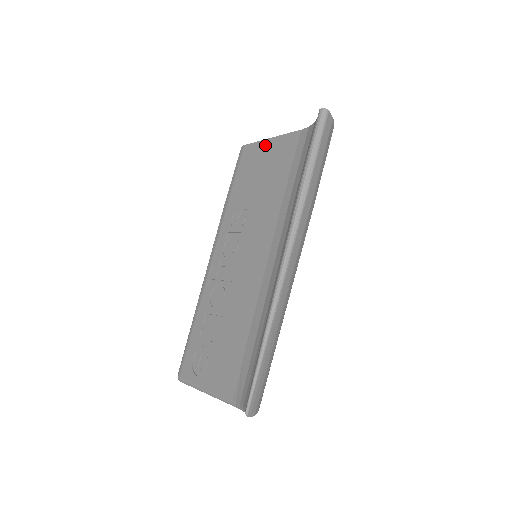
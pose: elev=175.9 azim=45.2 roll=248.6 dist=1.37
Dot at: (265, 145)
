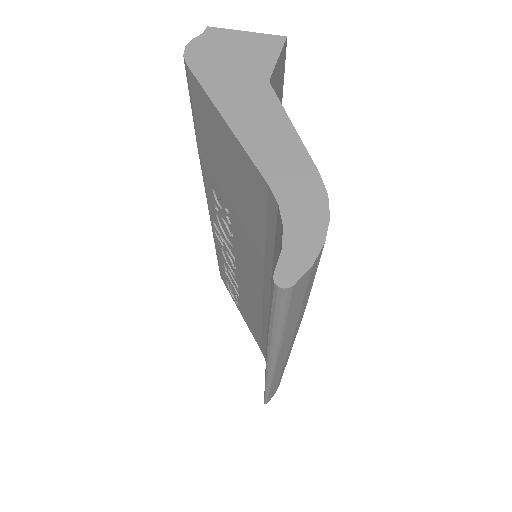
Dot at: (218, 123)
